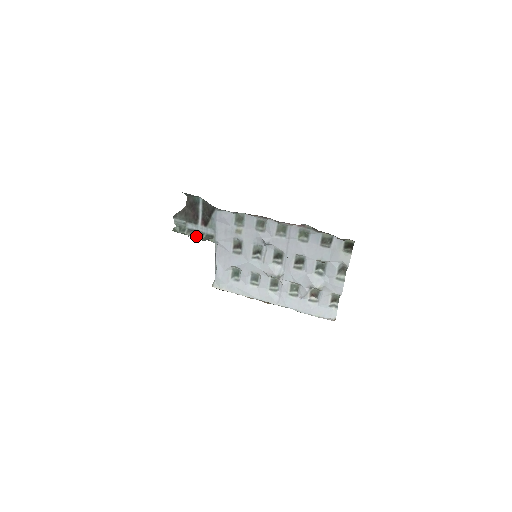
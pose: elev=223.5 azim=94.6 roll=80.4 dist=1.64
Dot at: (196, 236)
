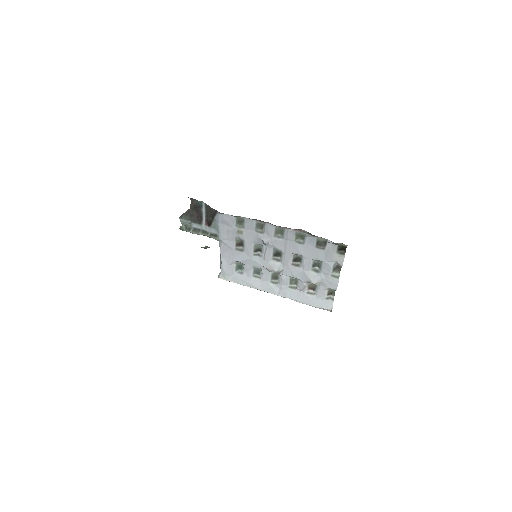
Dot at: (201, 234)
